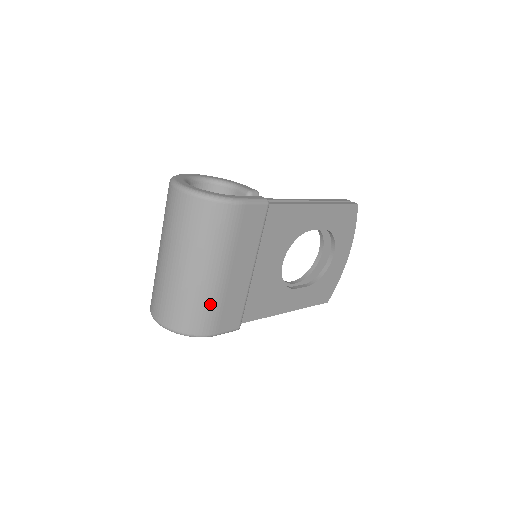
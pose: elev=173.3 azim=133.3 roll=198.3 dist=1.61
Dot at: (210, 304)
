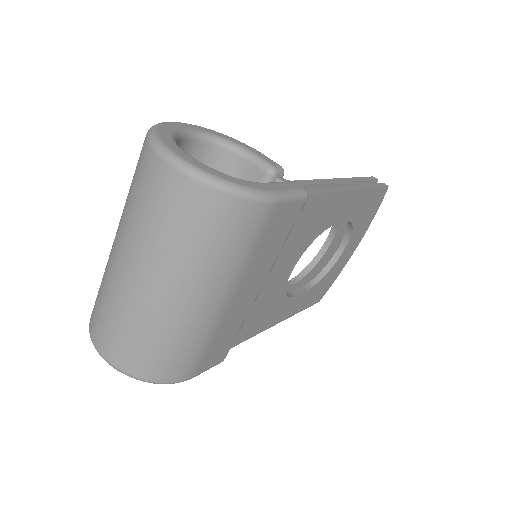
Dot at: (195, 343)
